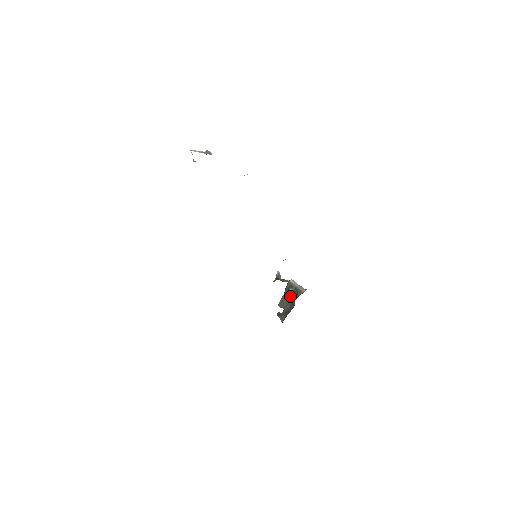
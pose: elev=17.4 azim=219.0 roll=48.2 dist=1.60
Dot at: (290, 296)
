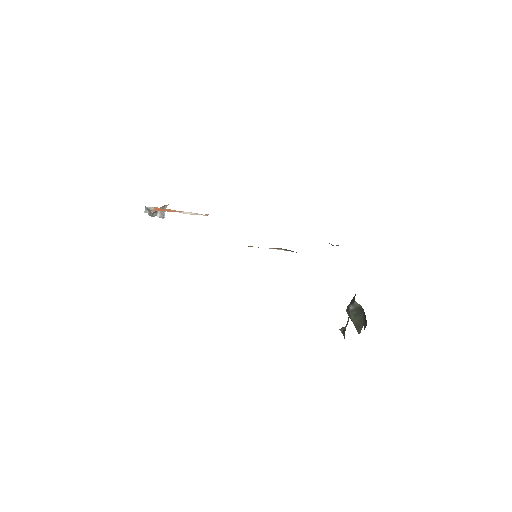
Dot at: (355, 312)
